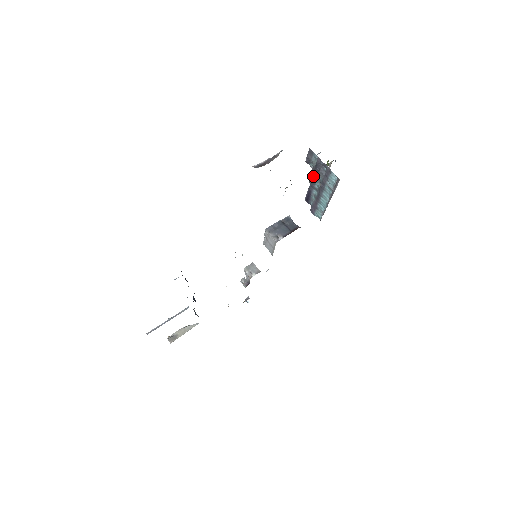
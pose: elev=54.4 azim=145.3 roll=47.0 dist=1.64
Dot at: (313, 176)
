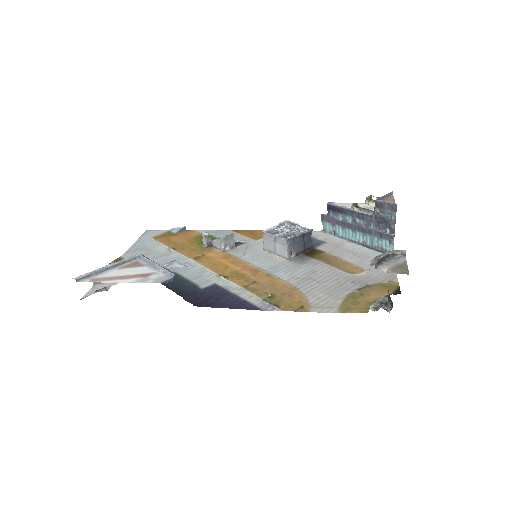
Dot at: (367, 215)
